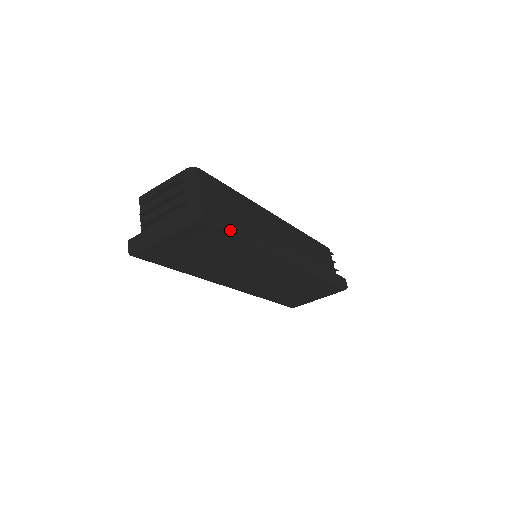
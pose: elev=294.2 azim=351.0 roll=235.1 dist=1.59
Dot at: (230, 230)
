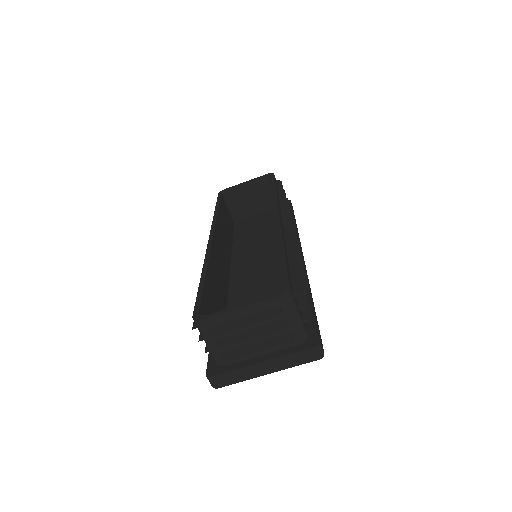
Dot at: occluded
